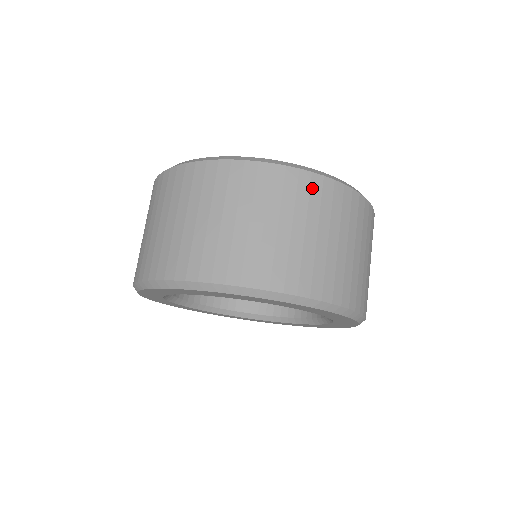
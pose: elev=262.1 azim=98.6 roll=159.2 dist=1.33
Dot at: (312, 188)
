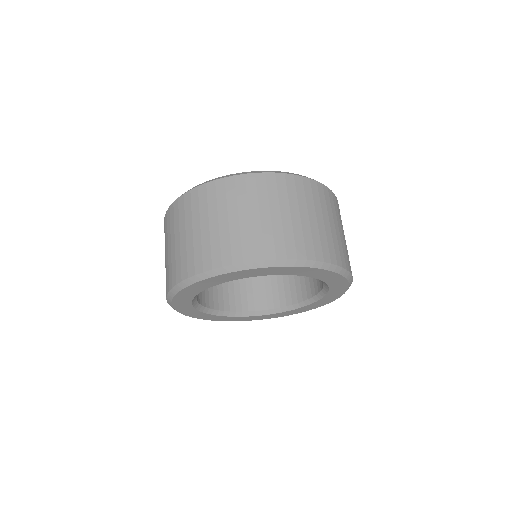
Dot at: (227, 188)
